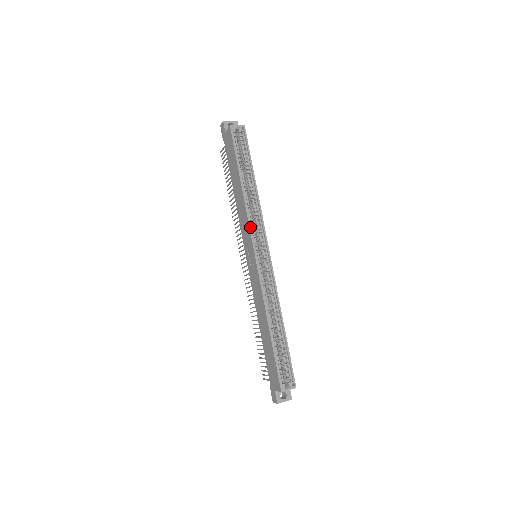
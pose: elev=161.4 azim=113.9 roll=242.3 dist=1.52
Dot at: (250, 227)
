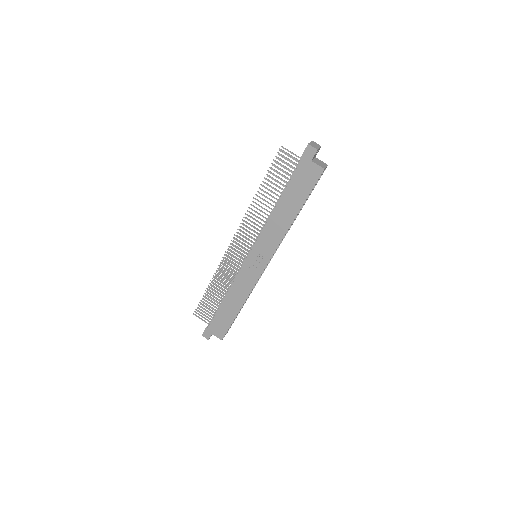
Dot at: occluded
